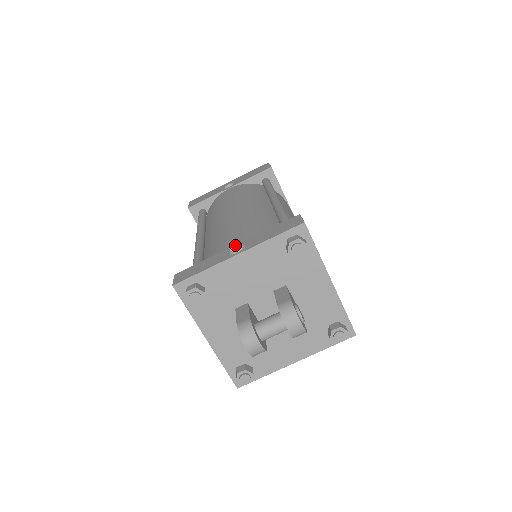
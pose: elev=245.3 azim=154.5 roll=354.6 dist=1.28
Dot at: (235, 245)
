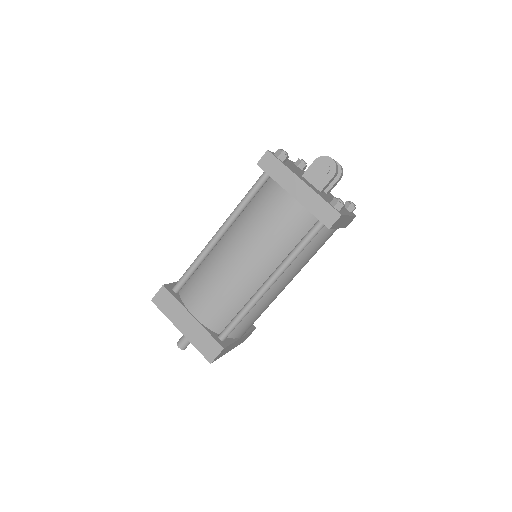
Dot at: occluded
